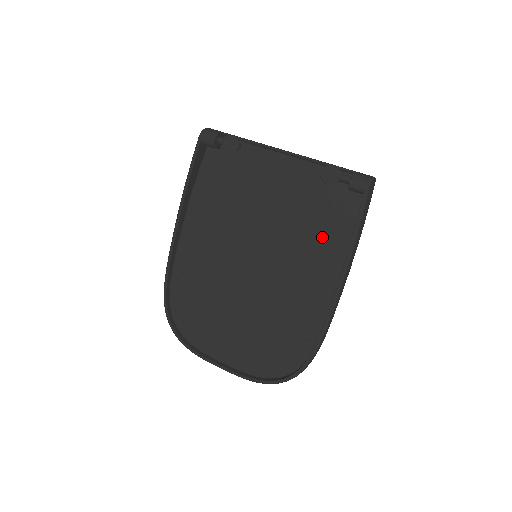
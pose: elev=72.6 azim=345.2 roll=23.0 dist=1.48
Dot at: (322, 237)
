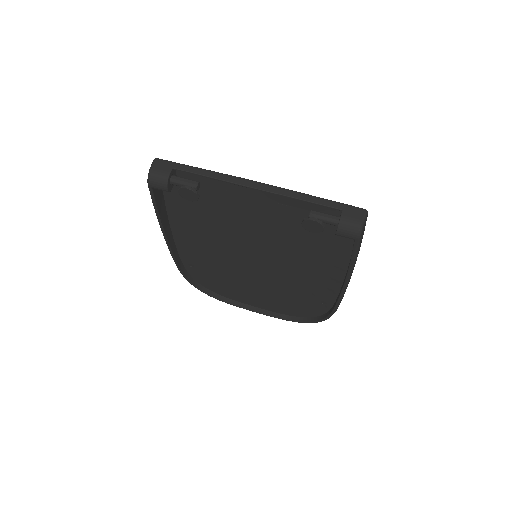
Dot at: (318, 250)
